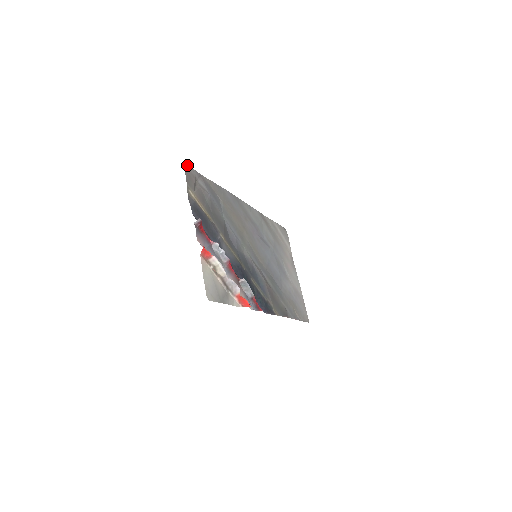
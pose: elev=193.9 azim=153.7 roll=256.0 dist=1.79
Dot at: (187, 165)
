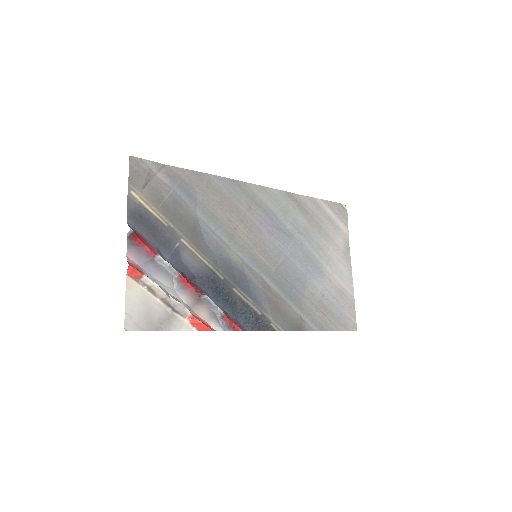
Dot at: (136, 158)
